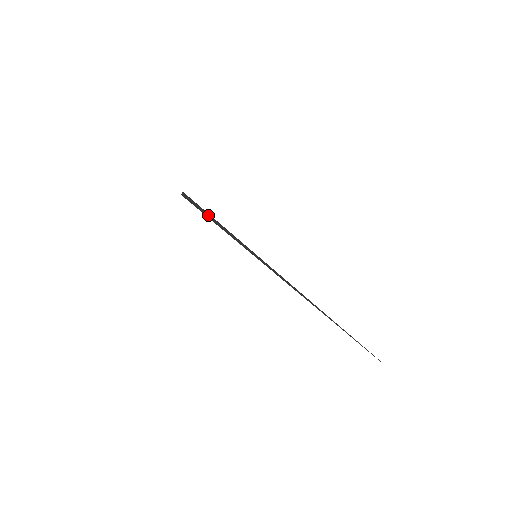
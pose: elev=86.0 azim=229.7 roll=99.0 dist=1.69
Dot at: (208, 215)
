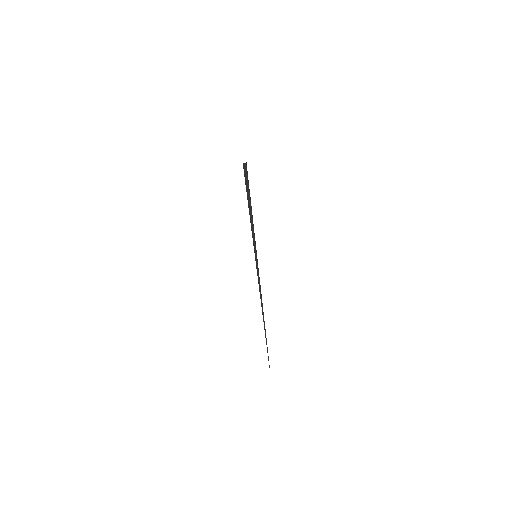
Dot at: (248, 199)
